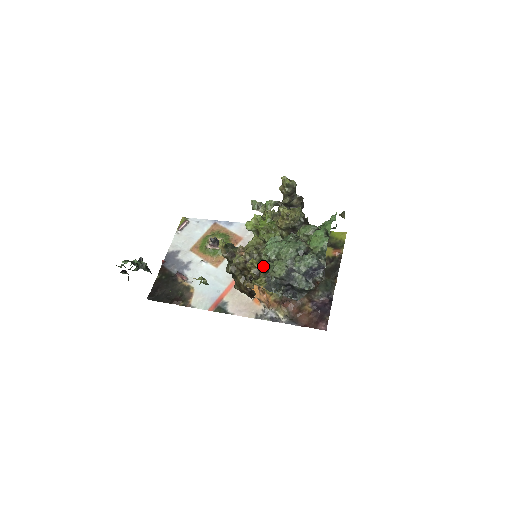
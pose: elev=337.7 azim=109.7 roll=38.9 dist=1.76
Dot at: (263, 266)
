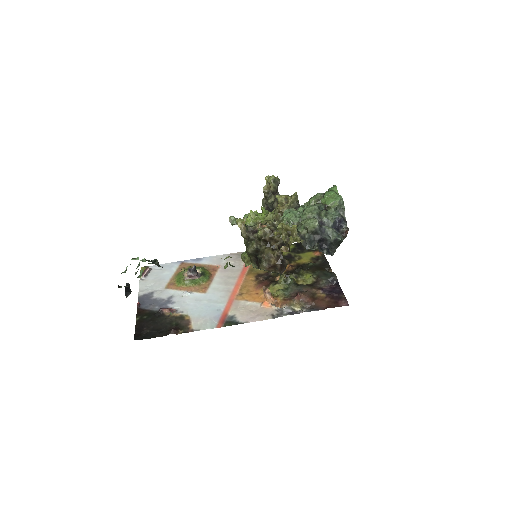
Dot at: (293, 227)
